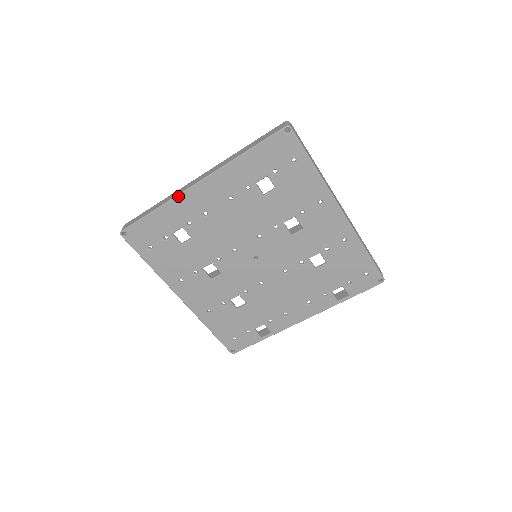
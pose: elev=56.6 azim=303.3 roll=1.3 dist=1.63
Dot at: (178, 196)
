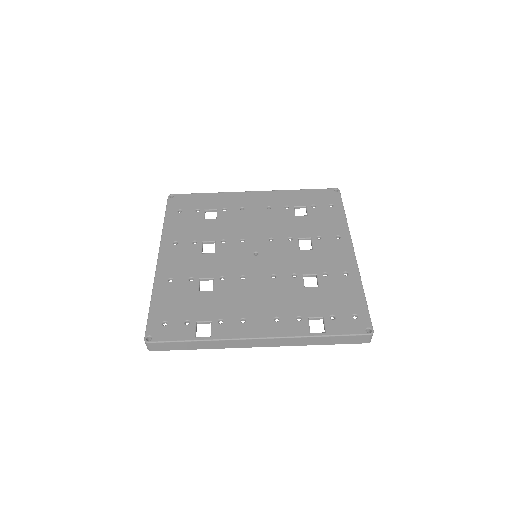
Dot at: (233, 192)
